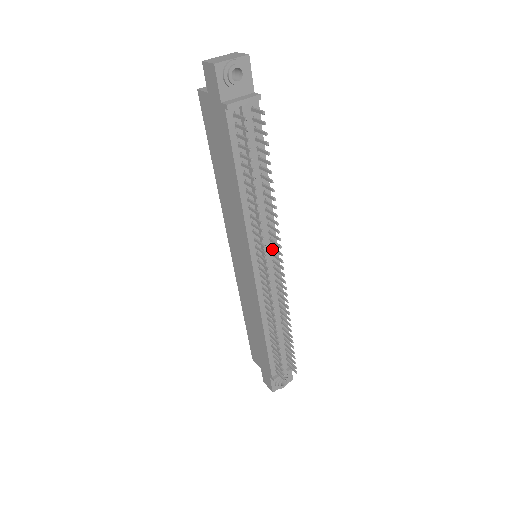
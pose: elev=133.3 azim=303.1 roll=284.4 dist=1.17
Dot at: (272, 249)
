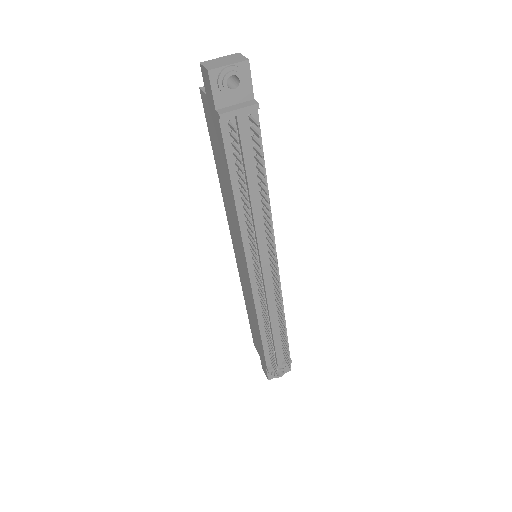
Dot at: (270, 254)
